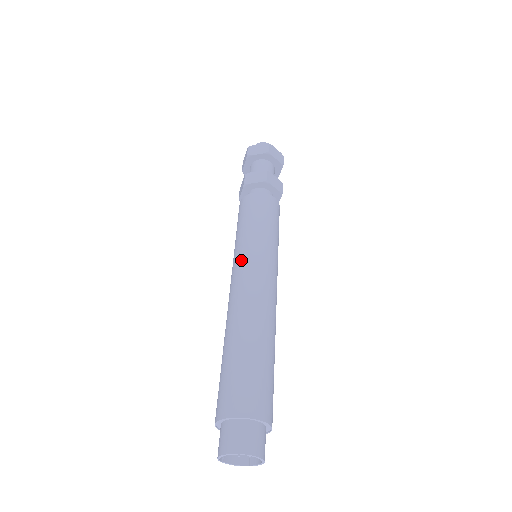
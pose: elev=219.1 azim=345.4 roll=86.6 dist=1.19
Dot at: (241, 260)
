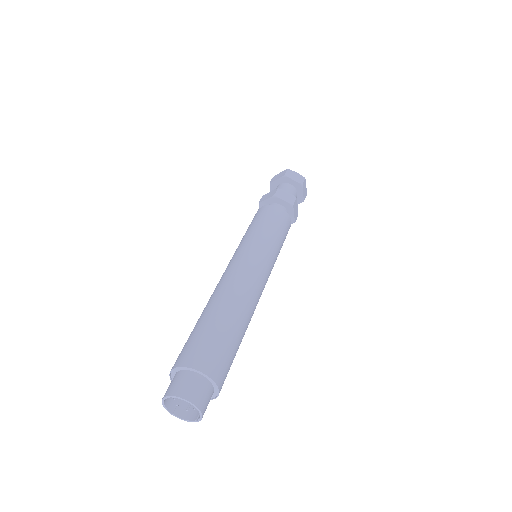
Dot at: (233, 256)
